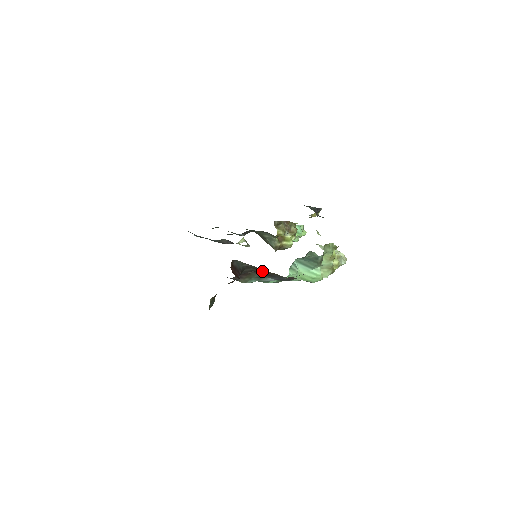
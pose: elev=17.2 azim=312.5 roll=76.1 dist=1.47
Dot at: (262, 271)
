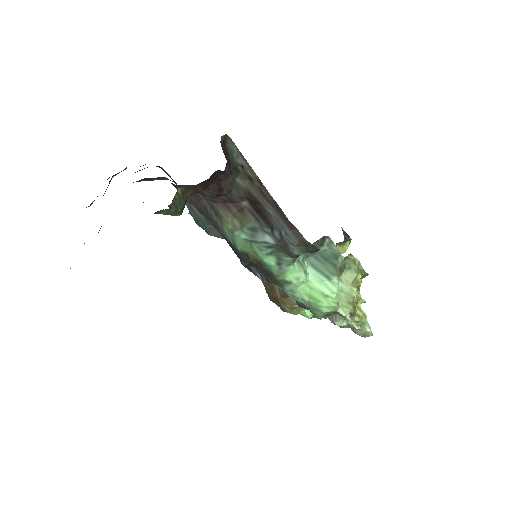
Dot at: (261, 193)
